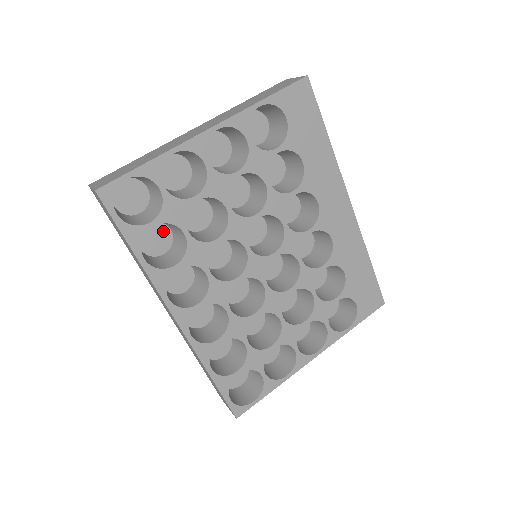
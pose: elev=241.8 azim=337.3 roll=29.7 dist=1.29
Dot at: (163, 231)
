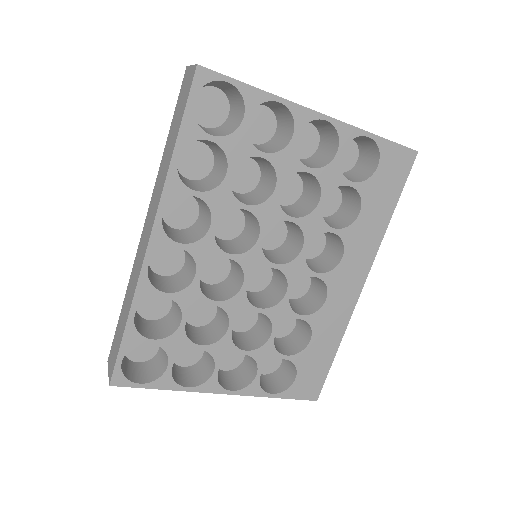
Dot at: (207, 160)
